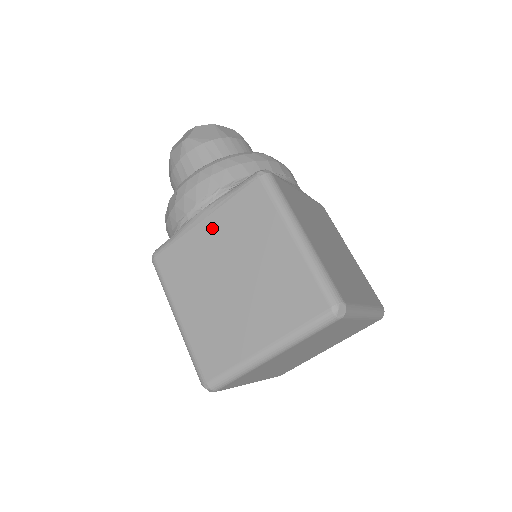
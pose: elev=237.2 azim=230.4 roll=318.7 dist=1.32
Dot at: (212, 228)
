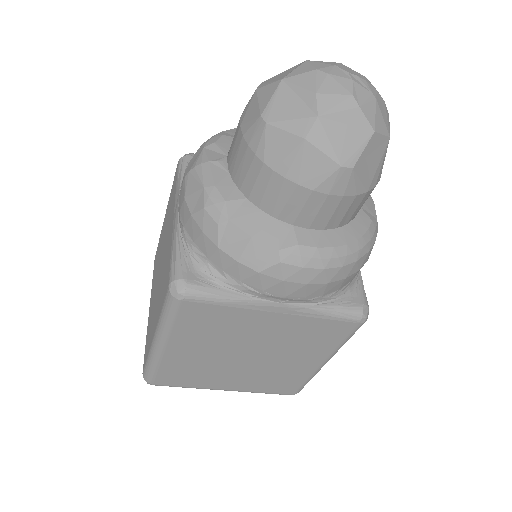
Dot at: (275, 323)
